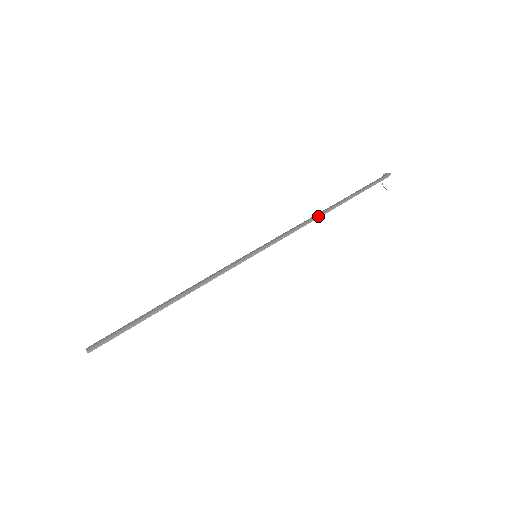
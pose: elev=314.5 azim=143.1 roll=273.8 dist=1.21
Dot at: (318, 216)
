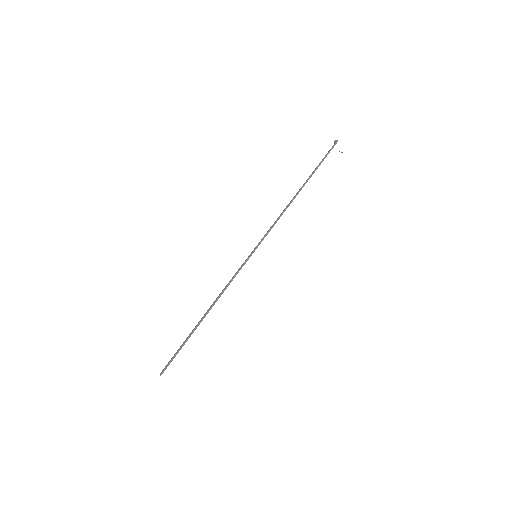
Dot at: (290, 203)
